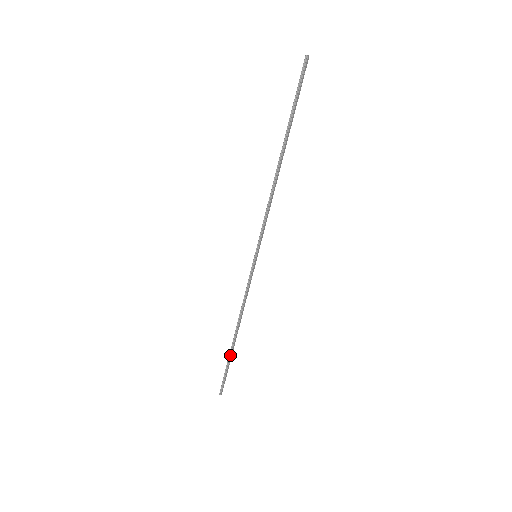
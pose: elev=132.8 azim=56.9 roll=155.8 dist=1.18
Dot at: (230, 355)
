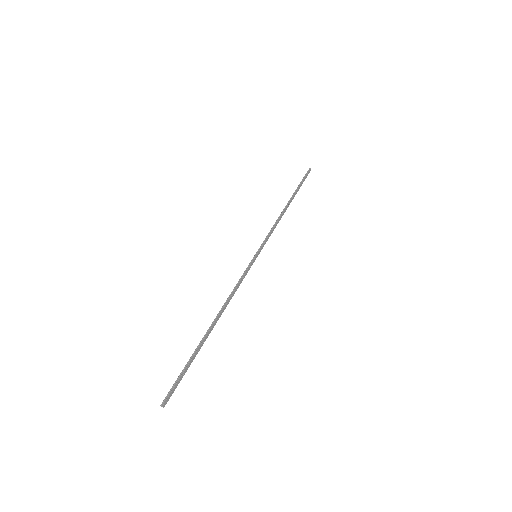
Dot at: (199, 346)
